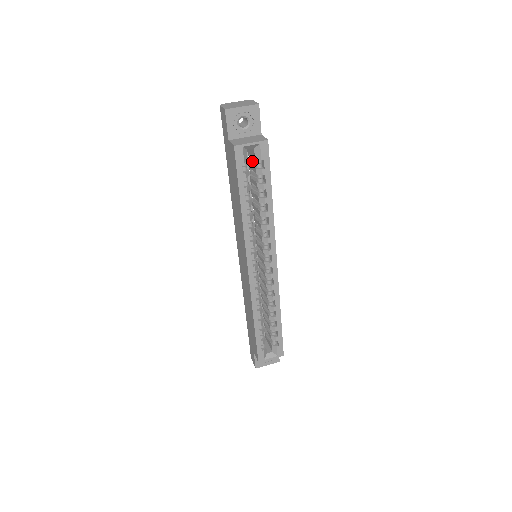
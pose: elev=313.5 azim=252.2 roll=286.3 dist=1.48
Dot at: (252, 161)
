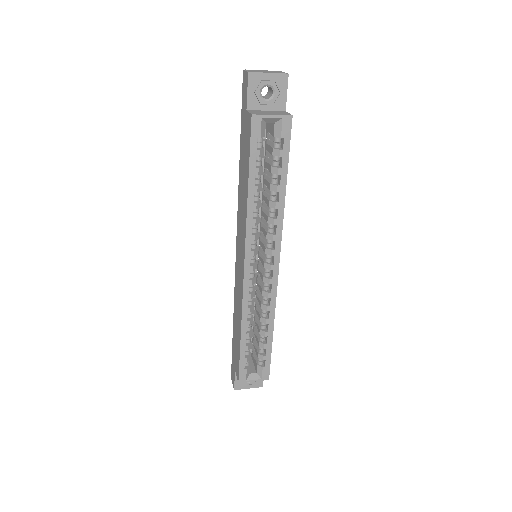
Dot at: occluded
